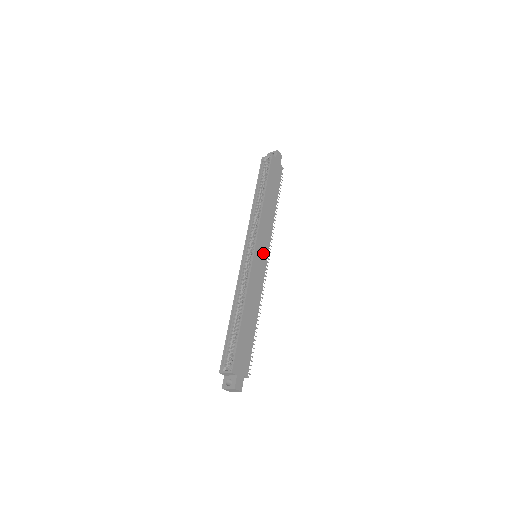
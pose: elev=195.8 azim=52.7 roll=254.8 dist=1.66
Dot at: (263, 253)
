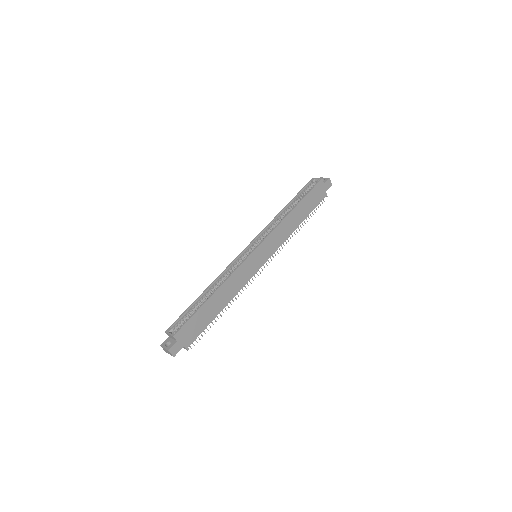
Dot at: (263, 256)
